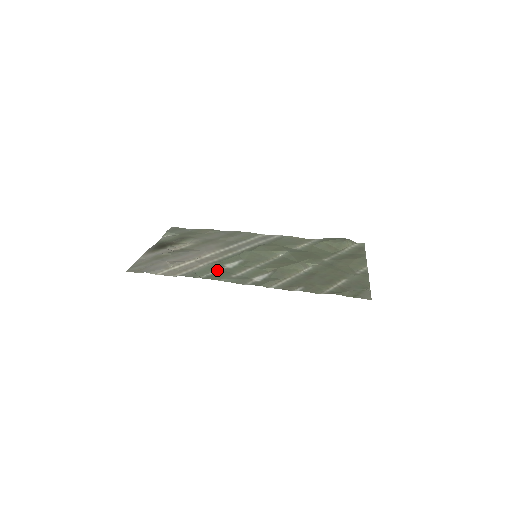
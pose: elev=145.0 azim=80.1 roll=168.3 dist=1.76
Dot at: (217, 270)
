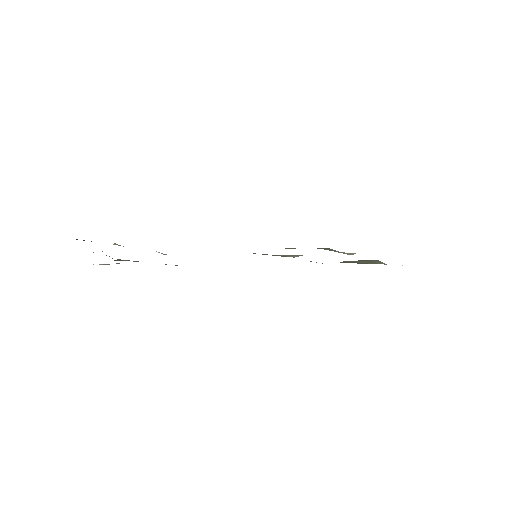
Dot at: occluded
